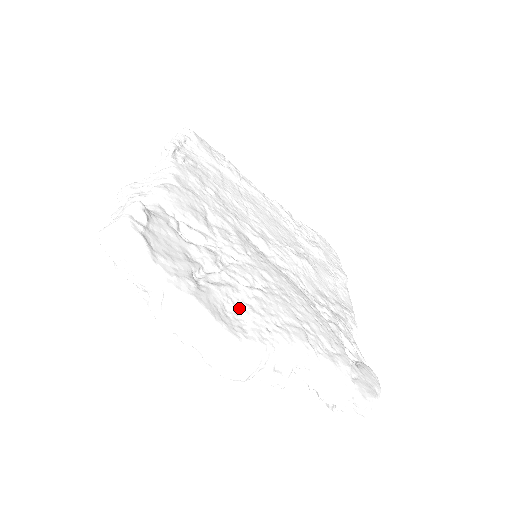
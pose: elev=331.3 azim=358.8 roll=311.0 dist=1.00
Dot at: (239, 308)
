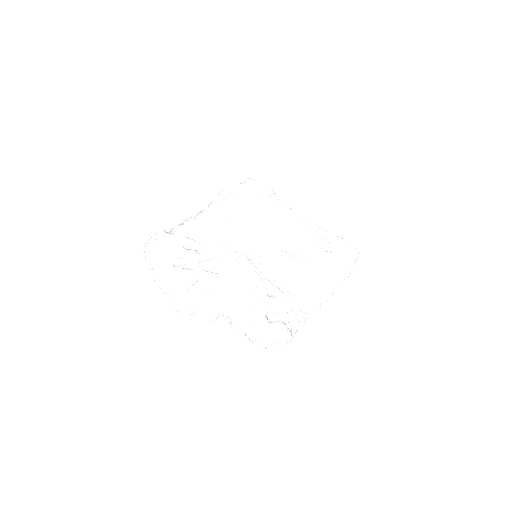
Dot at: (193, 281)
